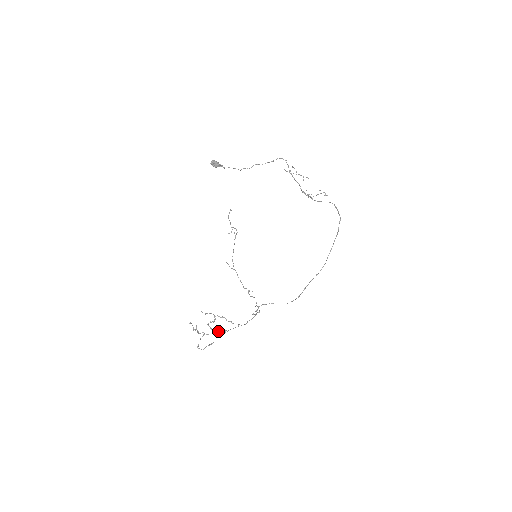
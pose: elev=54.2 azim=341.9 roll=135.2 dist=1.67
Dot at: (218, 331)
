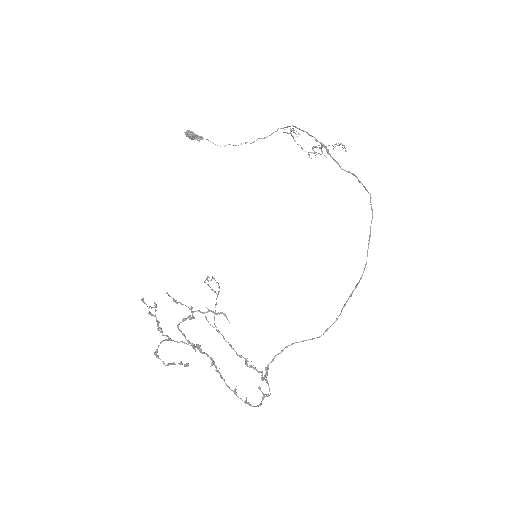
Dot at: (198, 349)
